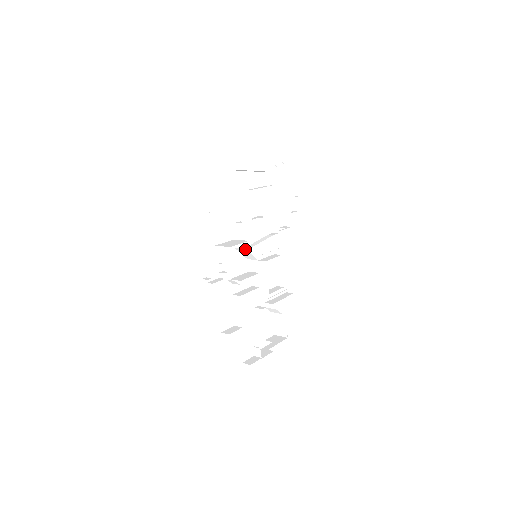
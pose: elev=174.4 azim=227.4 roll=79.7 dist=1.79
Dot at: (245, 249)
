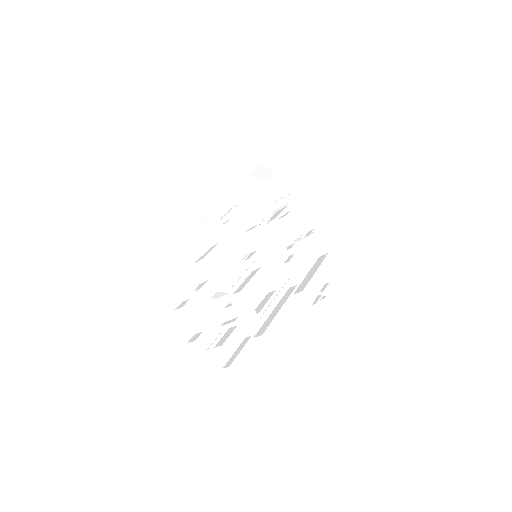
Dot at: (254, 230)
